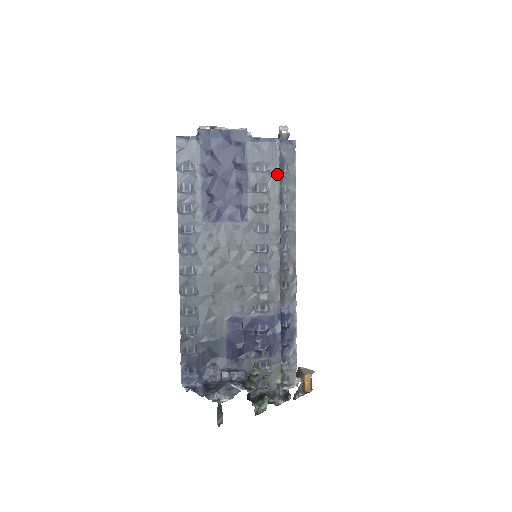
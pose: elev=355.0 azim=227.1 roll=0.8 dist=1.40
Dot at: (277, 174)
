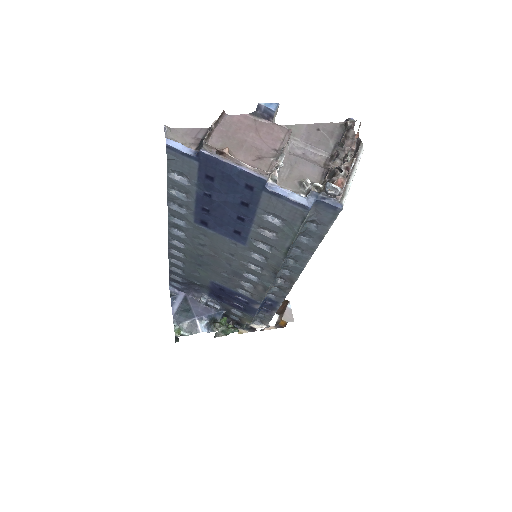
Dot at: (294, 233)
